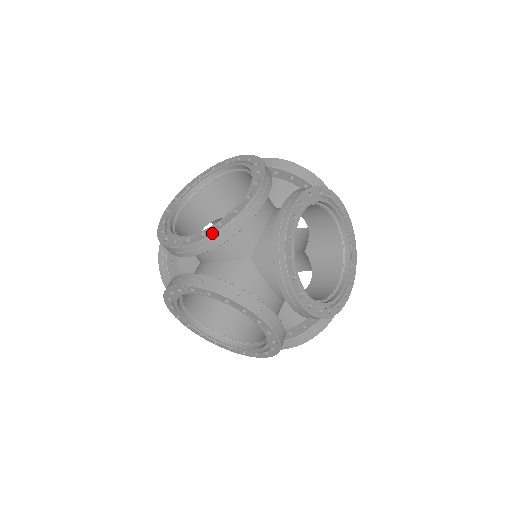
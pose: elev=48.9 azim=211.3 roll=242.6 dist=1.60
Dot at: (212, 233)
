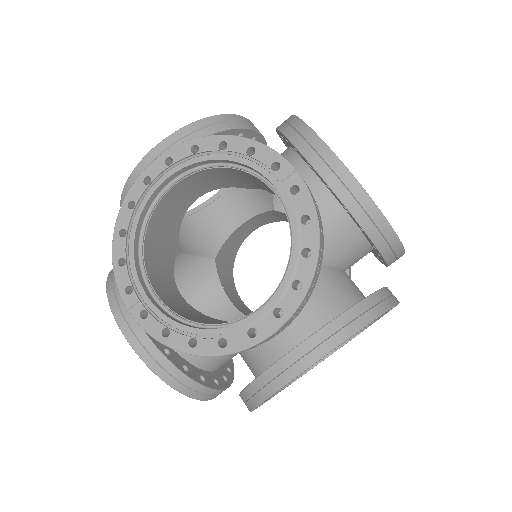
Dot at: (176, 349)
